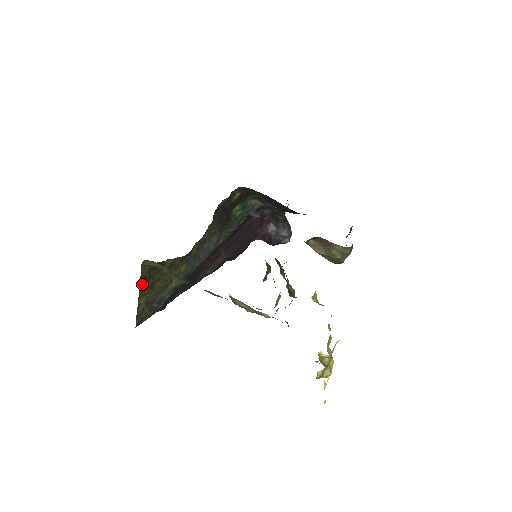
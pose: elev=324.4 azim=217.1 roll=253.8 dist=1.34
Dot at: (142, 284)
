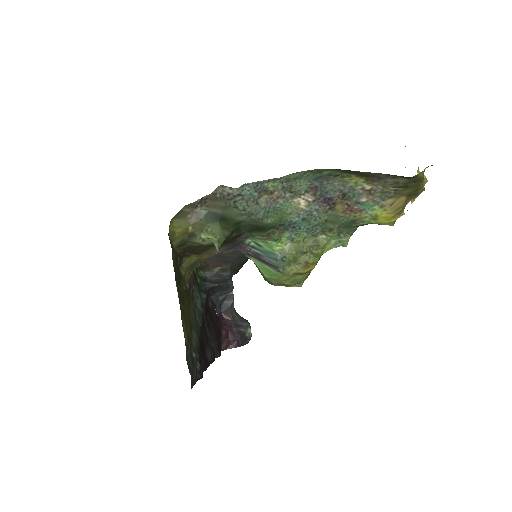
Dot at: (176, 281)
